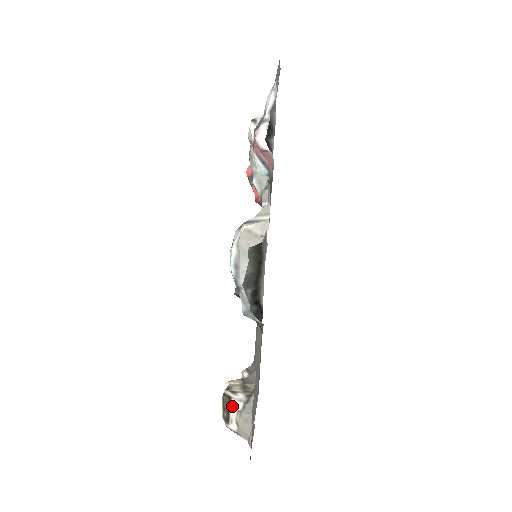
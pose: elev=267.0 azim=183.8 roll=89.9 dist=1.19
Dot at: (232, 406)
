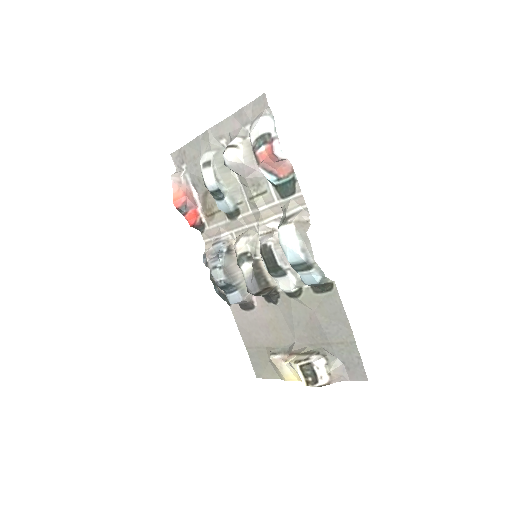
Dot at: (317, 366)
